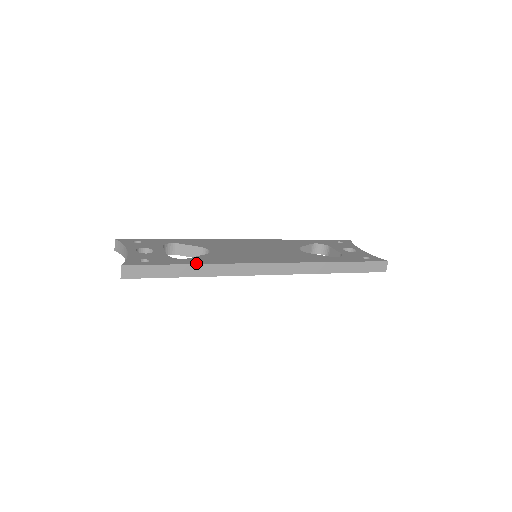
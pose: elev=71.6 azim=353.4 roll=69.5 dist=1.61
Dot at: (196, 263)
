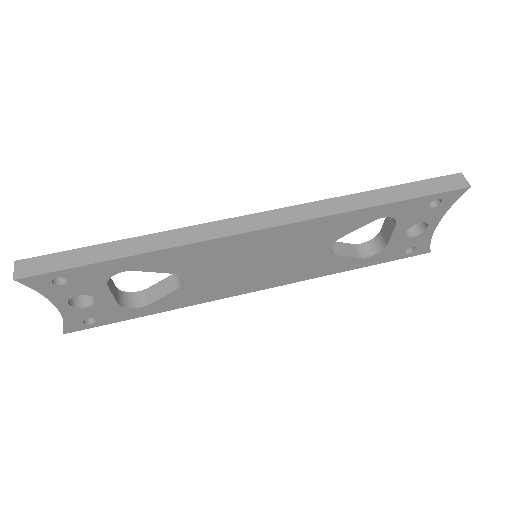
Dot at: (133, 239)
